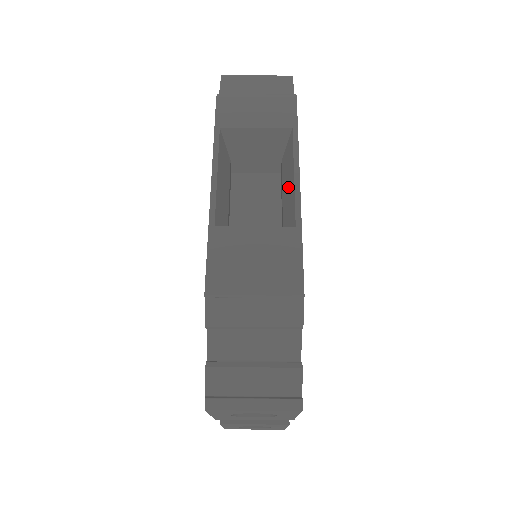
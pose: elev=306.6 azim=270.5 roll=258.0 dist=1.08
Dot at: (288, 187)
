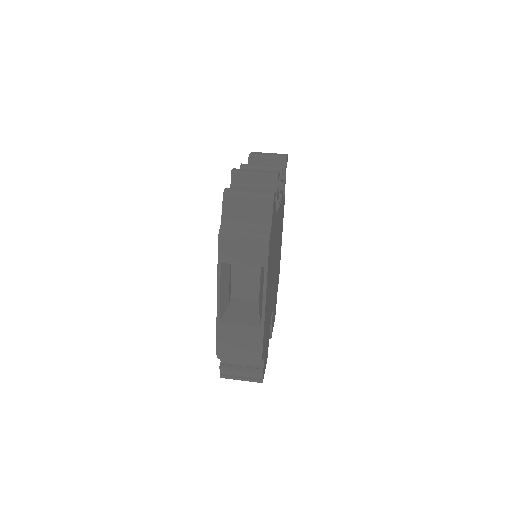
Dot at: (261, 295)
